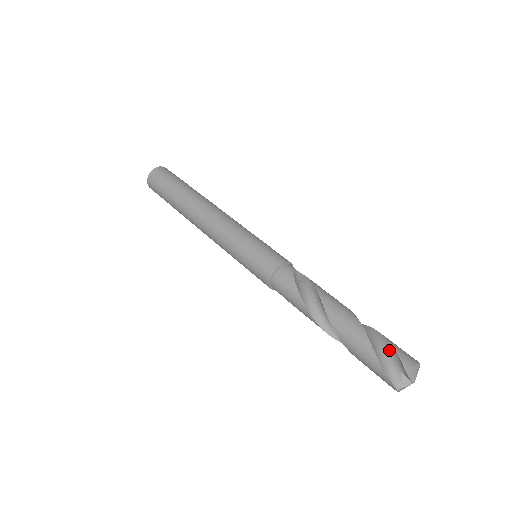
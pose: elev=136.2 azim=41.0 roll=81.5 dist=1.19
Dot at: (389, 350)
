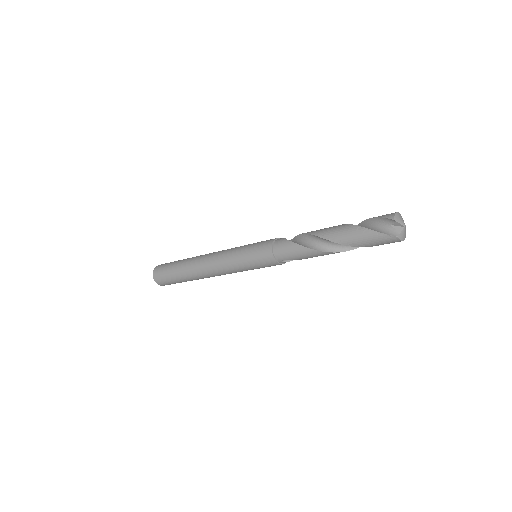
Dot at: (375, 222)
